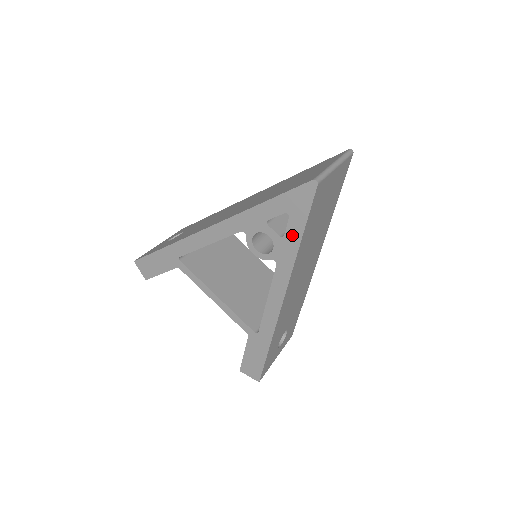
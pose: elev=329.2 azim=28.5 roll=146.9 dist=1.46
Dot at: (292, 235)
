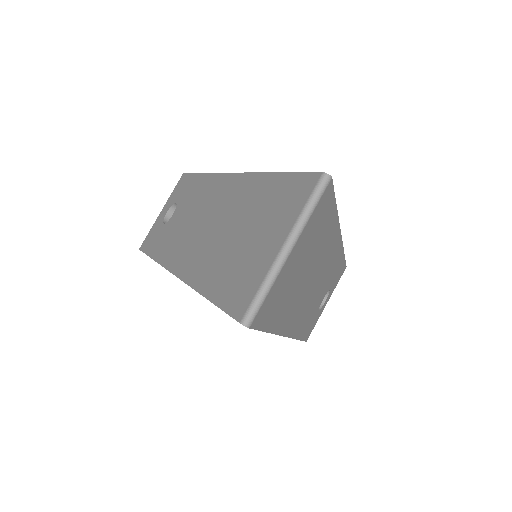
Dot at: occluded
